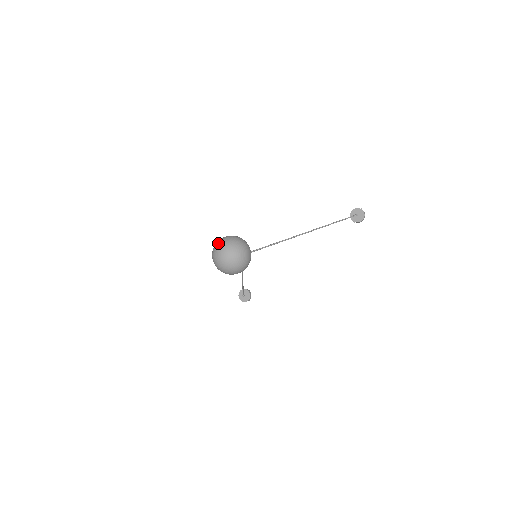
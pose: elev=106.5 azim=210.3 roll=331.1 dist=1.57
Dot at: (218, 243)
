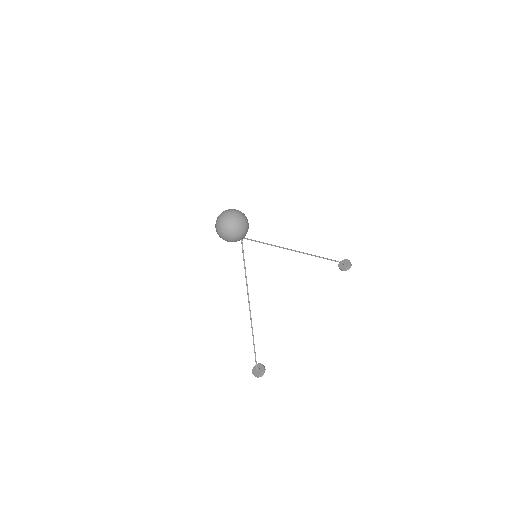
Dot at: occluded
